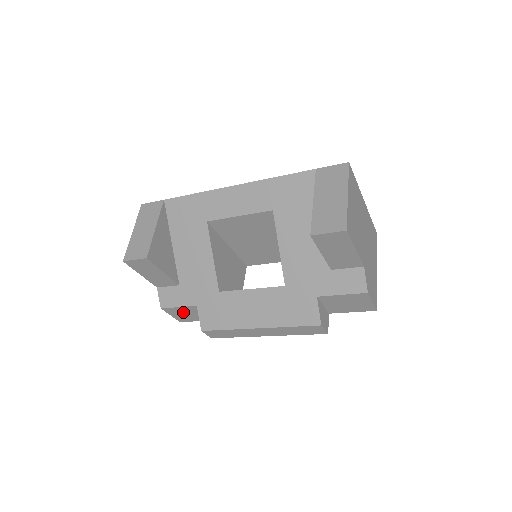
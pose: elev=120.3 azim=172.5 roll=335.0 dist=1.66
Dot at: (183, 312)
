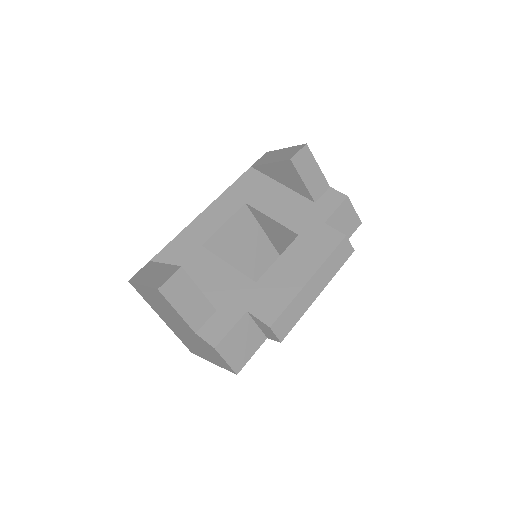
Dot at: (237, 341)
